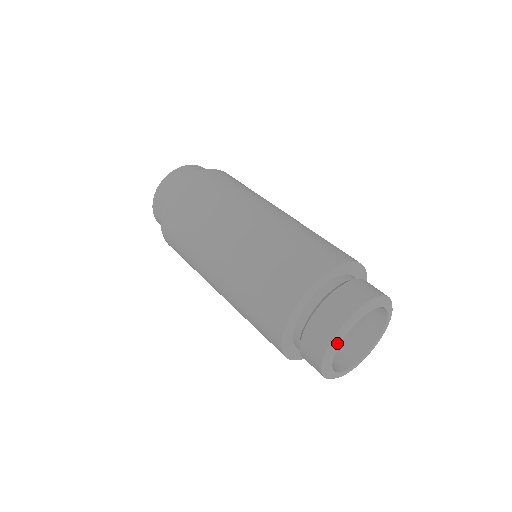
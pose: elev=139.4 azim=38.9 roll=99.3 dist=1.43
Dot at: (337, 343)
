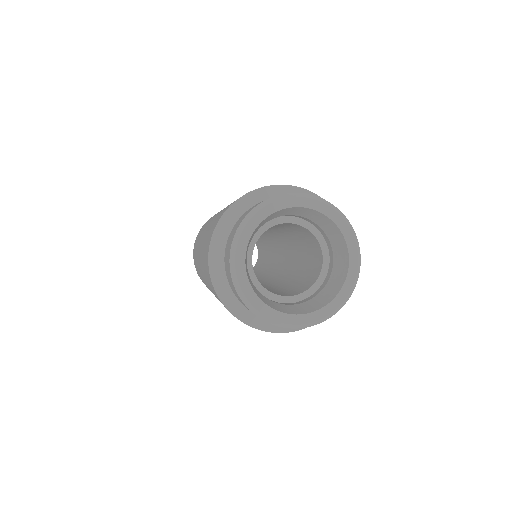
Dot at: (271, 205)
